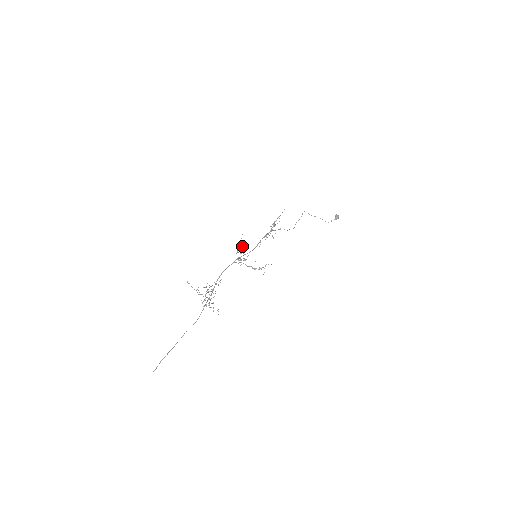
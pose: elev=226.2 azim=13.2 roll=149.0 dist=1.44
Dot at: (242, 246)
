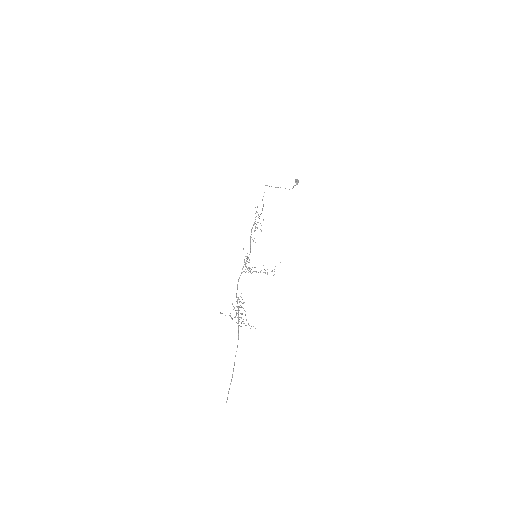
Dot at: (247, 256)
